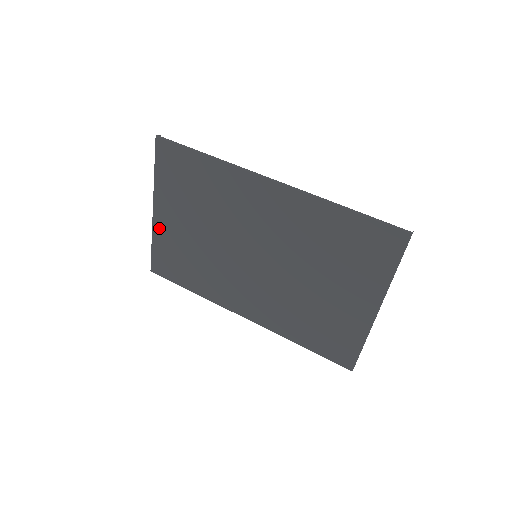
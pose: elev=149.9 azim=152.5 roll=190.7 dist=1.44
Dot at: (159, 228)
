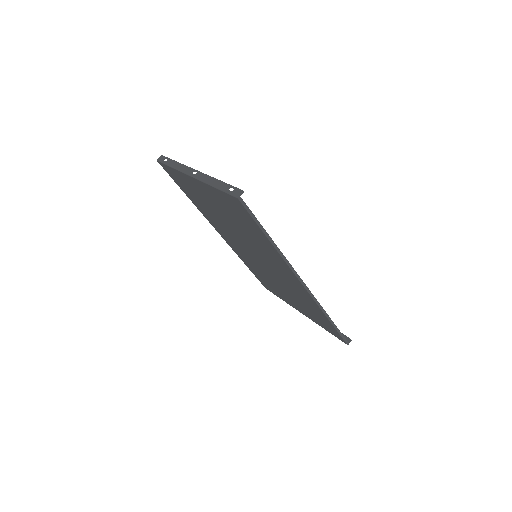
Dot at: (188, 179)
